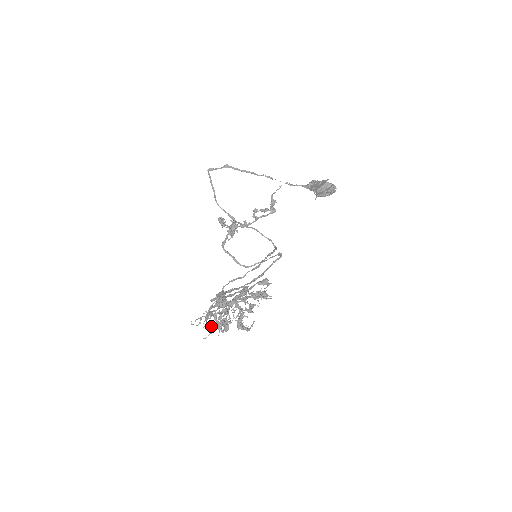
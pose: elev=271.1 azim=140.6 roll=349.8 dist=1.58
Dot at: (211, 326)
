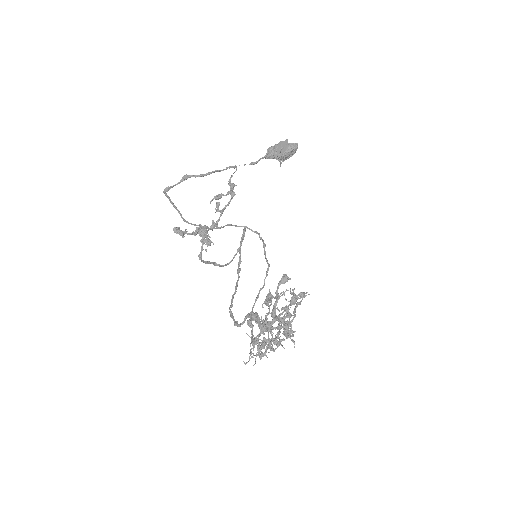
Dot at: (265, 354)
